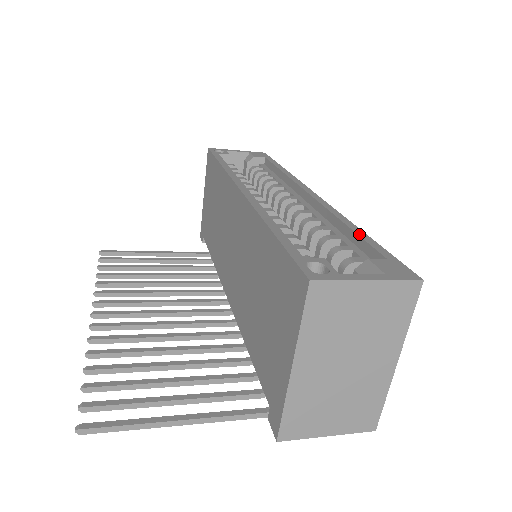
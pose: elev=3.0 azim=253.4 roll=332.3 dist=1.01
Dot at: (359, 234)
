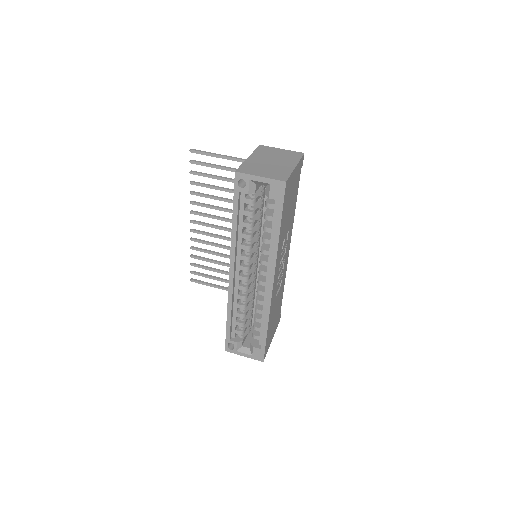
Dot at: (263, 332)
